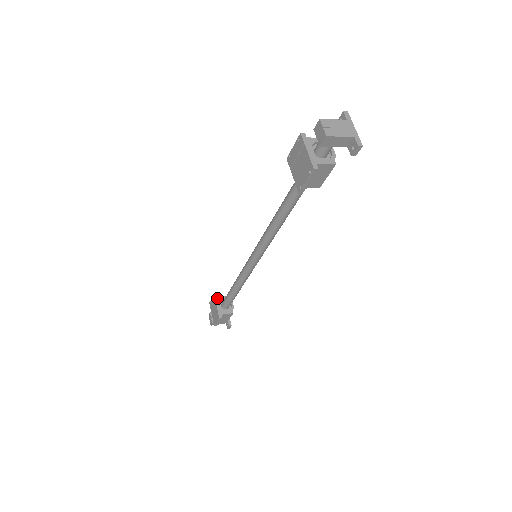
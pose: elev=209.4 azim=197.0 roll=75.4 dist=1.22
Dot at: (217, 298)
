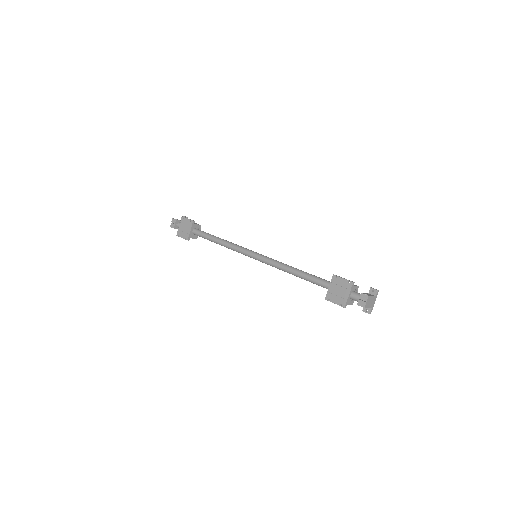
Dot at: (194, 224)
